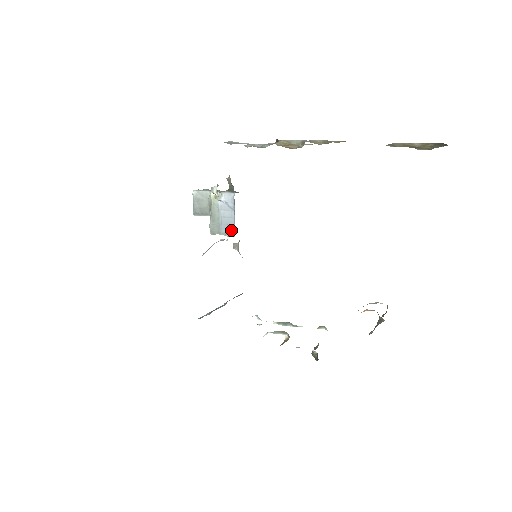
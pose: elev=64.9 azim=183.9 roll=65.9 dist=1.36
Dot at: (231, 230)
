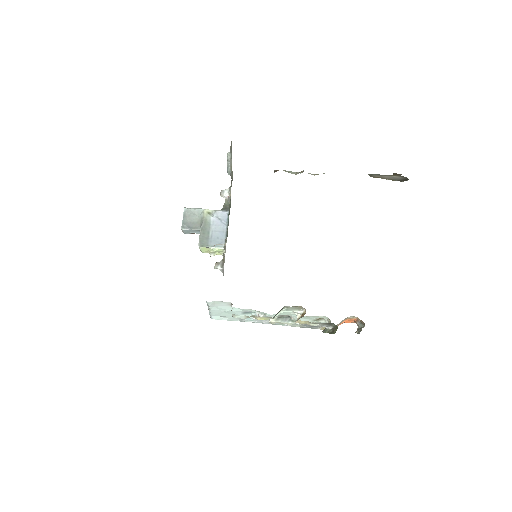
Dot at: (221, 243)
